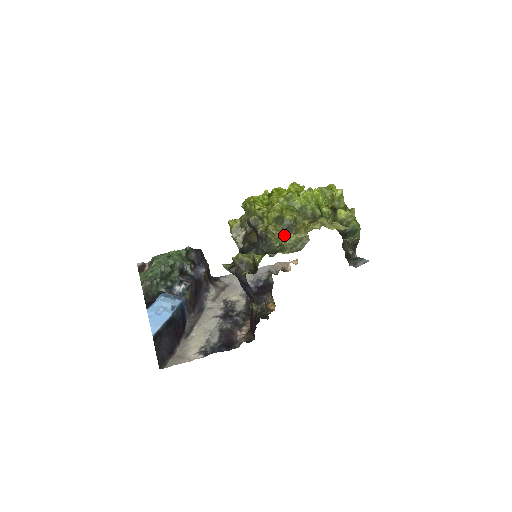
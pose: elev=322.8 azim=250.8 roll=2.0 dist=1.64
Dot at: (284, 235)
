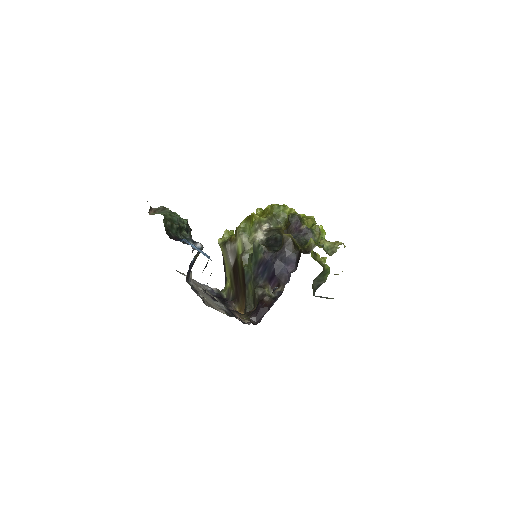
Dot at: occluded
